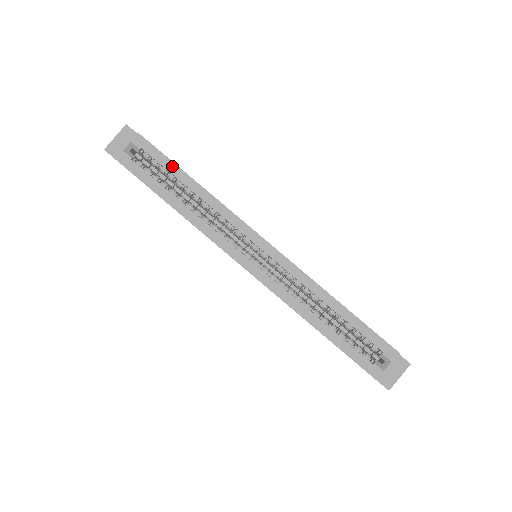
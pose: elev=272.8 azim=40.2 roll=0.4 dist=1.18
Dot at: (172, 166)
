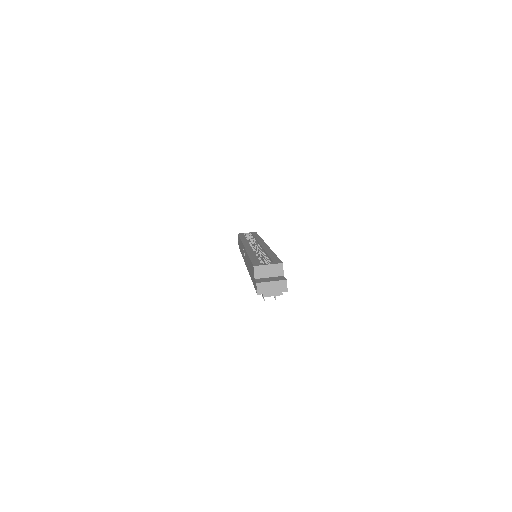
Dot at: occluded
